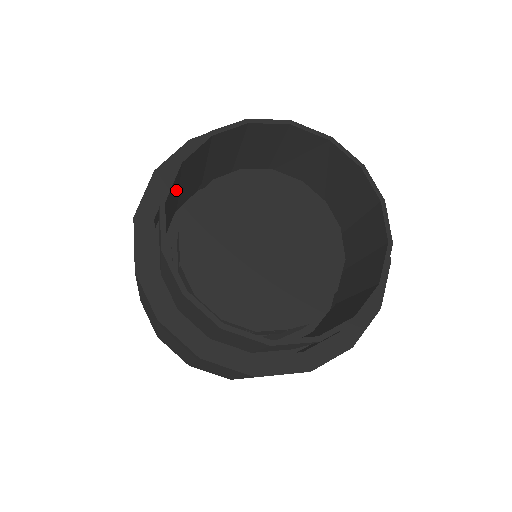
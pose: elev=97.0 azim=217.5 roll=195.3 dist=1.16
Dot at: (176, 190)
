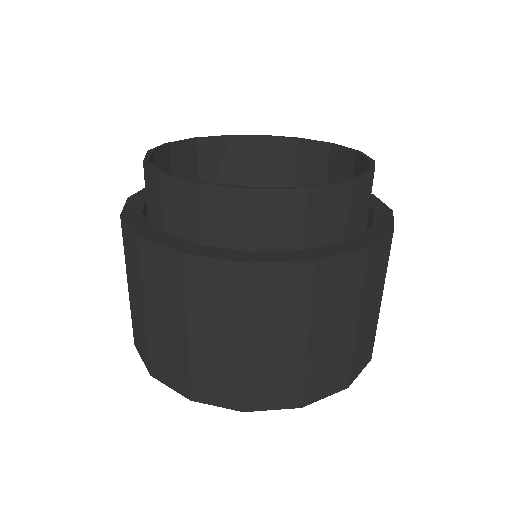
Dot at: occluded
